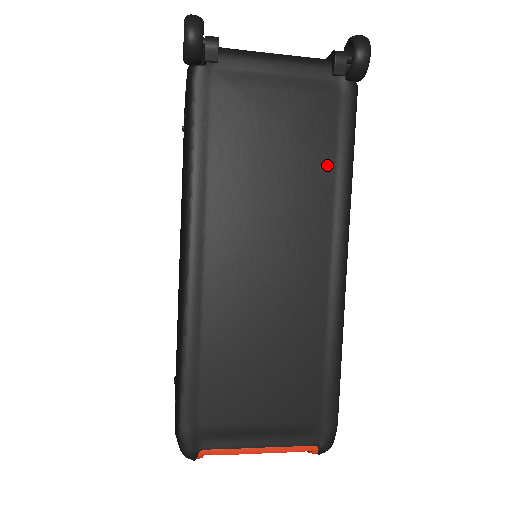
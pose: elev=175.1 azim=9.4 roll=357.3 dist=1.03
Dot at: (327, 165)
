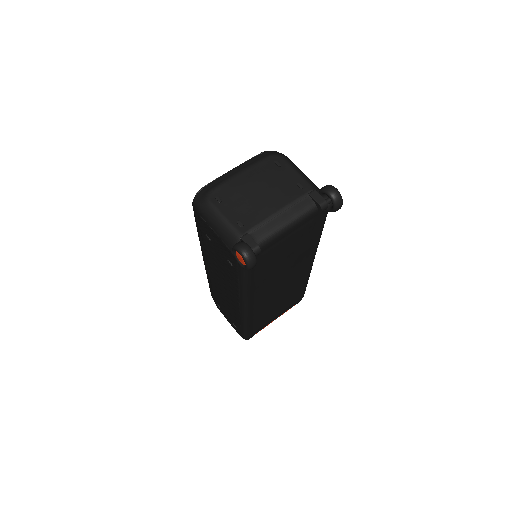
Dot at: (310, 243)
